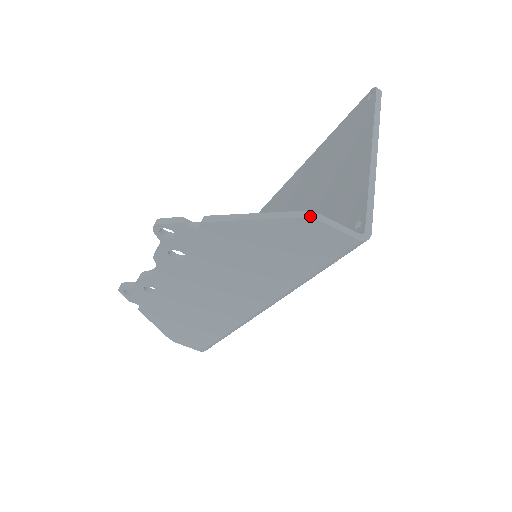
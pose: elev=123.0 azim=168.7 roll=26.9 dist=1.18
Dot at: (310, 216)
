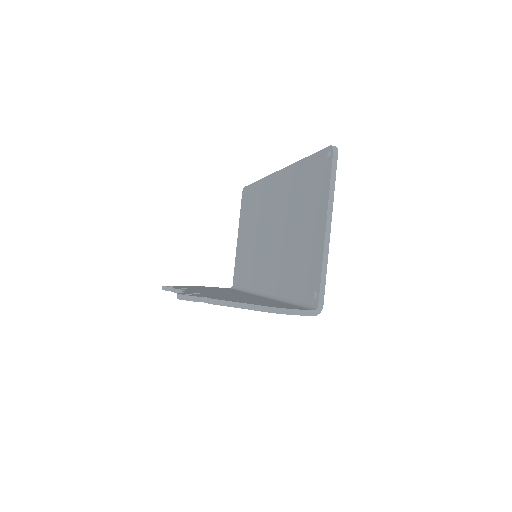
Dot at: (278, 312)
